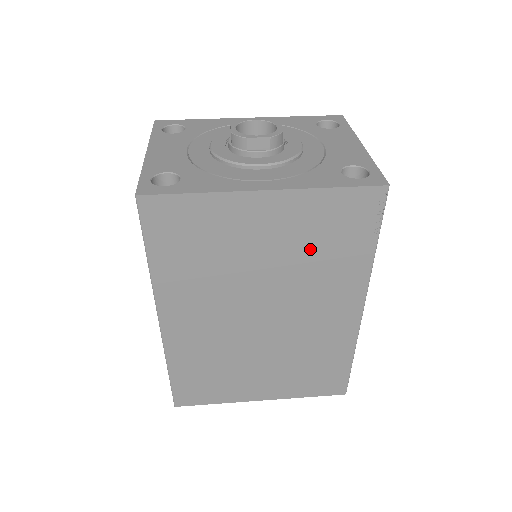
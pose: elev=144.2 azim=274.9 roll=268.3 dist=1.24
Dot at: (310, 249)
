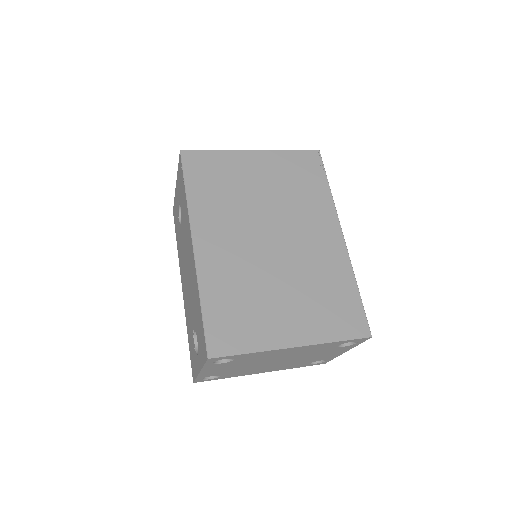
Dot at: (289, 186)
